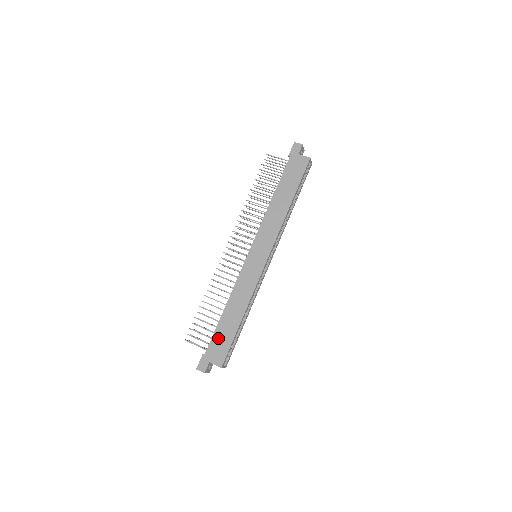
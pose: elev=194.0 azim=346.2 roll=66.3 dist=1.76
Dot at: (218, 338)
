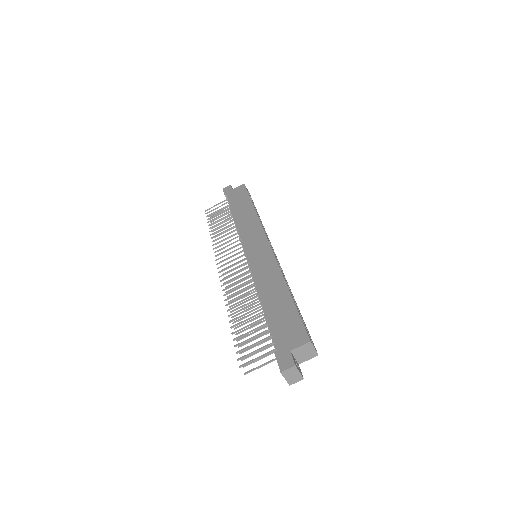
Dot at: (278, 324)
